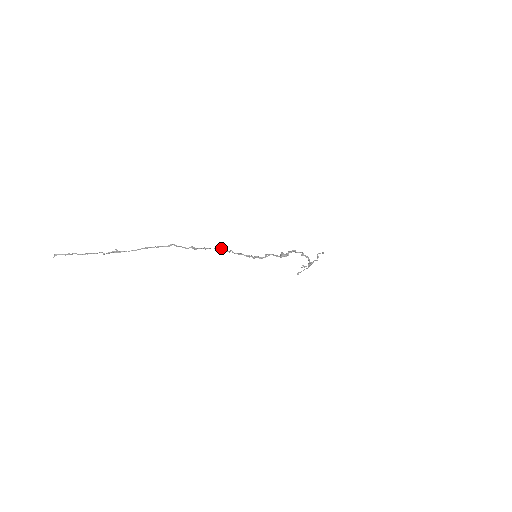
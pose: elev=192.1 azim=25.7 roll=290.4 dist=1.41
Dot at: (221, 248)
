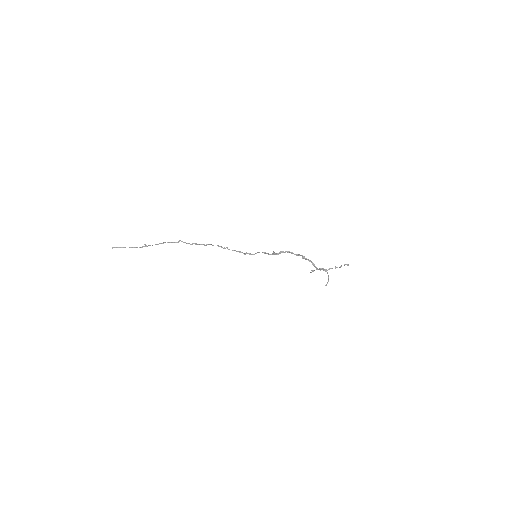
Dot at: (217, 245)
